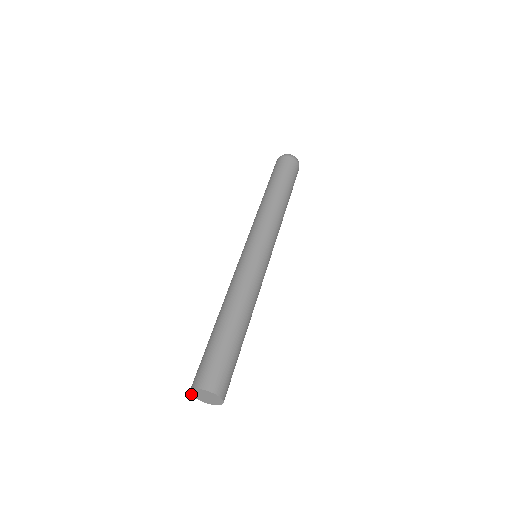
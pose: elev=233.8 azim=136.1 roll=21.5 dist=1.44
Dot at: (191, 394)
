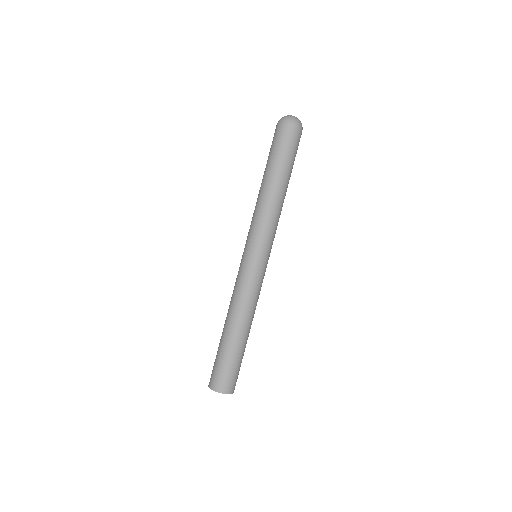
Dot at: occluded
